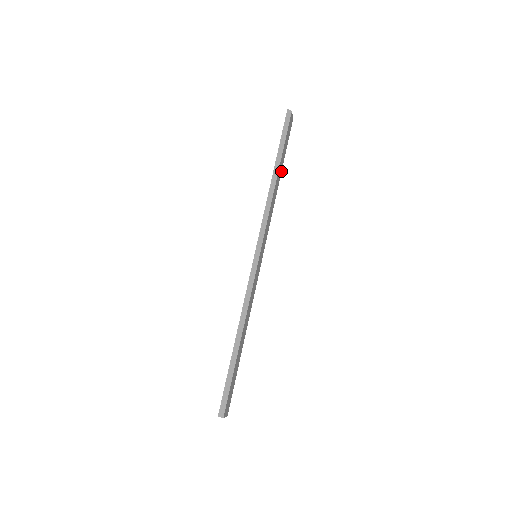
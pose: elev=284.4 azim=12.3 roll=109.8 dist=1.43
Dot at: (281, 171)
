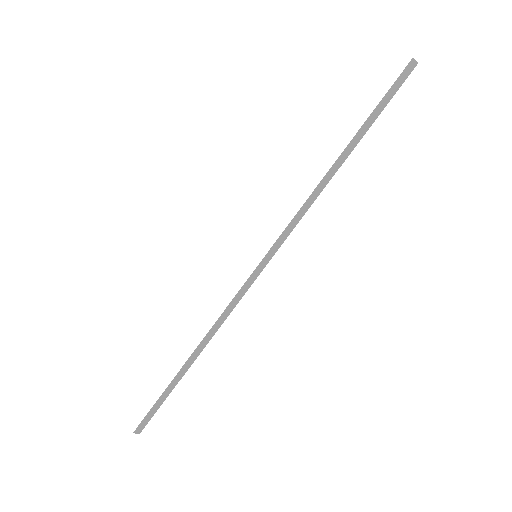
Dot at: occluded
